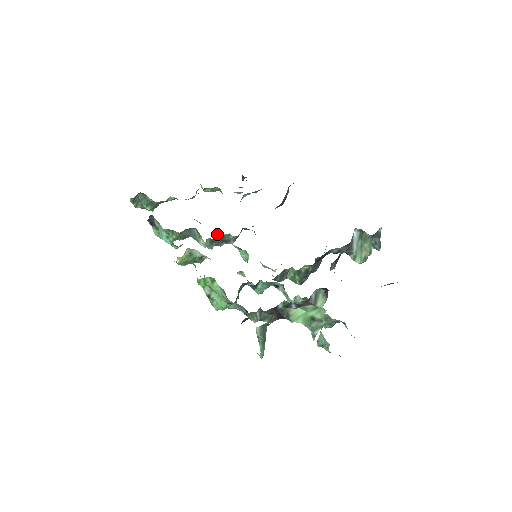
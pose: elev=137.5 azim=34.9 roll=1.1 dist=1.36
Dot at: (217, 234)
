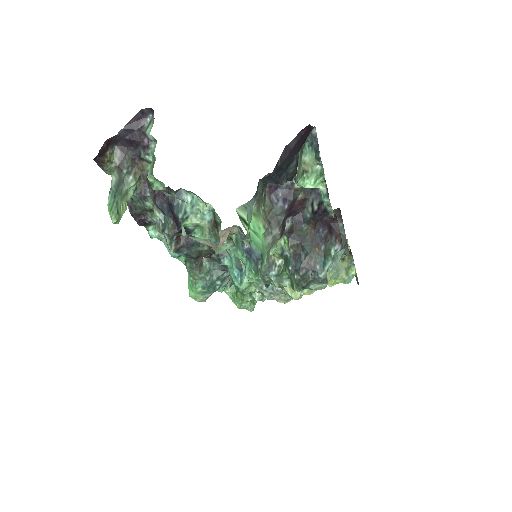
Dot at: occluded
